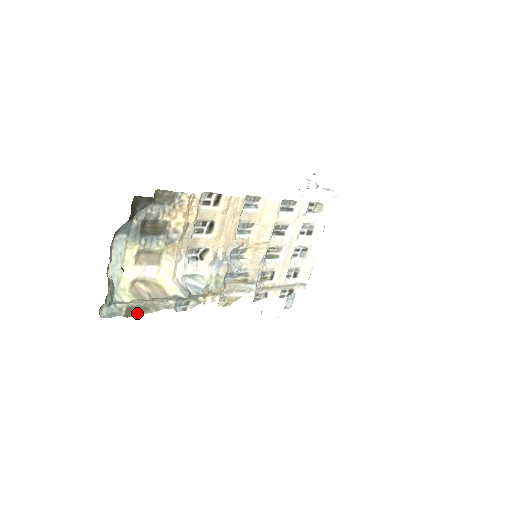
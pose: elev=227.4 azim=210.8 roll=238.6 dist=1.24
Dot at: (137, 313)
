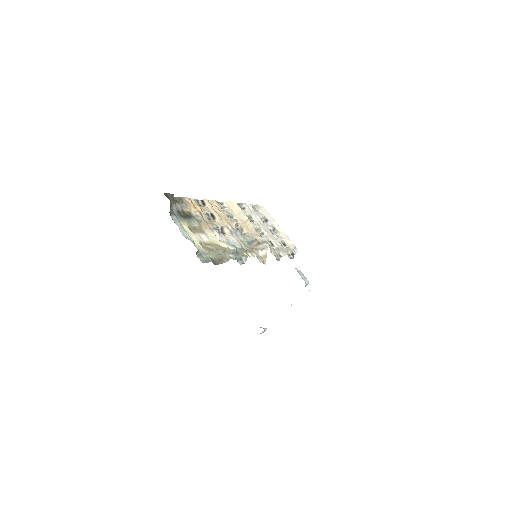
Dot at: (219, 263)
